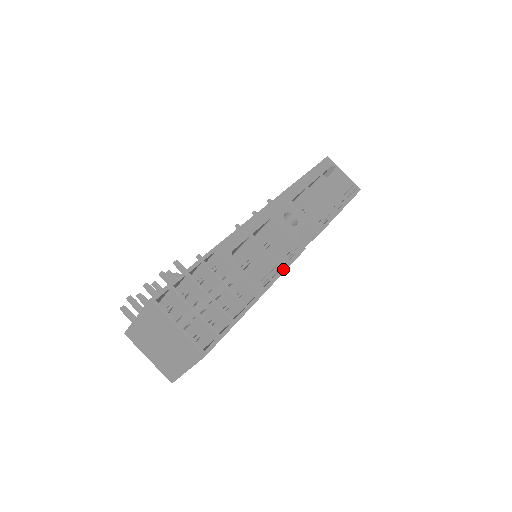
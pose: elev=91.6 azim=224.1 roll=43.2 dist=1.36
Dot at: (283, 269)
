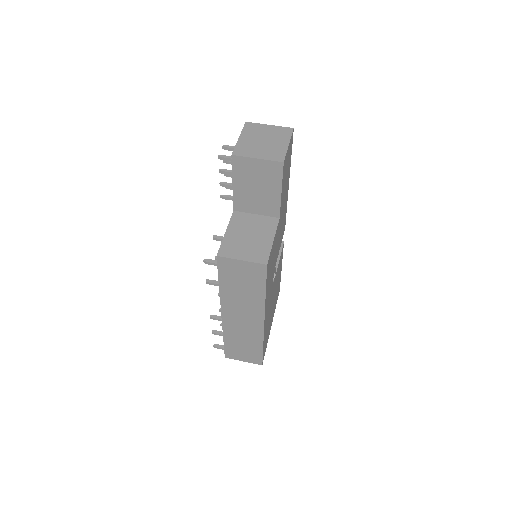
Dot at: occluded
